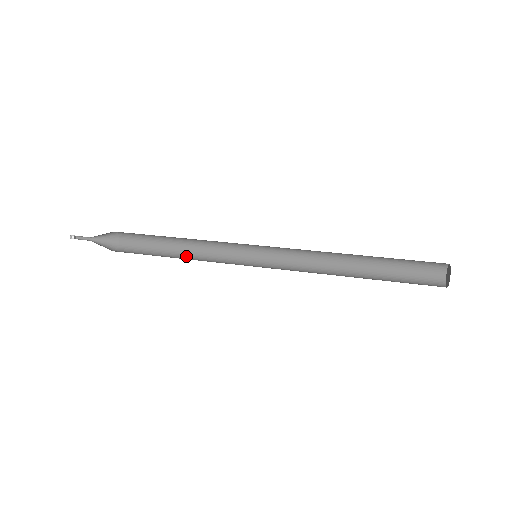
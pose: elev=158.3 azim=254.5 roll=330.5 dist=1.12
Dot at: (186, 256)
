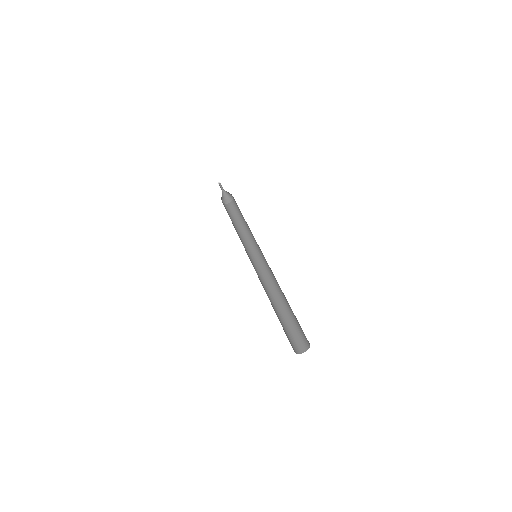
Dot at: (242, 231)
